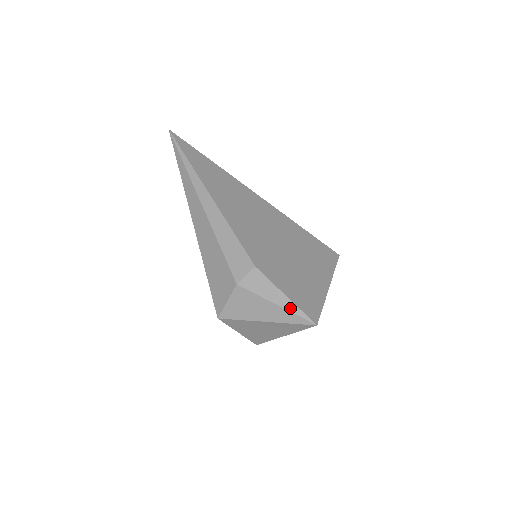
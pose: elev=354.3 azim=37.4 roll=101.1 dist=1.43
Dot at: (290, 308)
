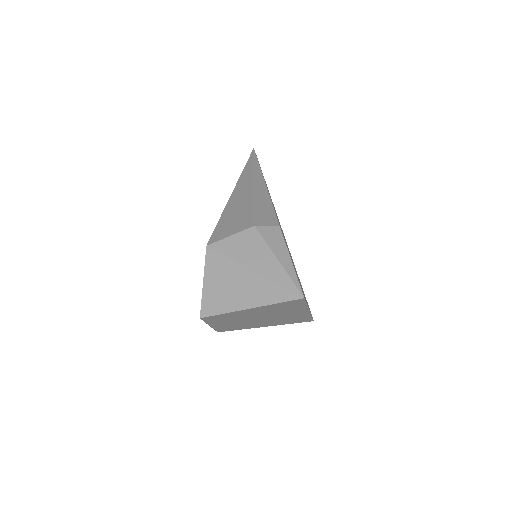
Dot at: (289, 270)
